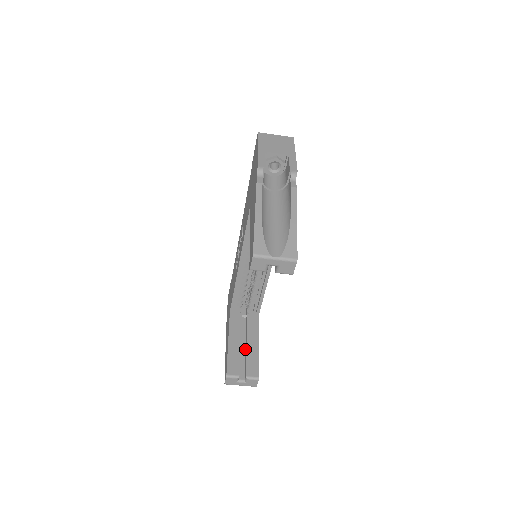
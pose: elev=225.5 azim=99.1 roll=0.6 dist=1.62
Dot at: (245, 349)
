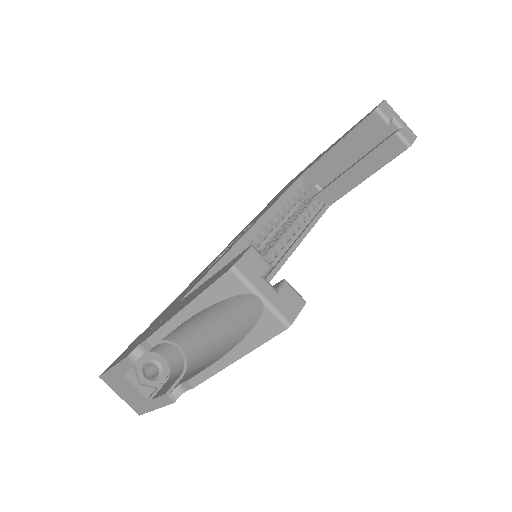
Dot at: occluded
